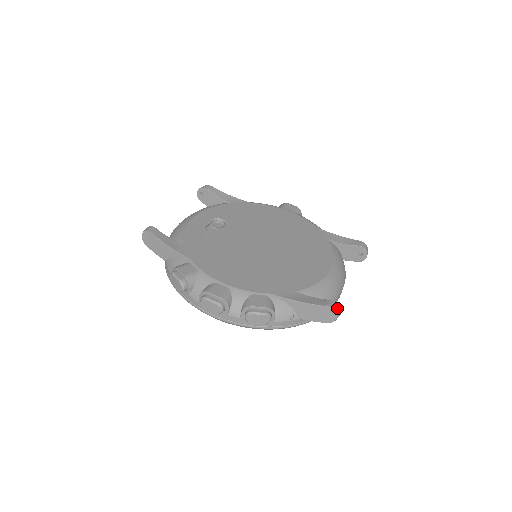
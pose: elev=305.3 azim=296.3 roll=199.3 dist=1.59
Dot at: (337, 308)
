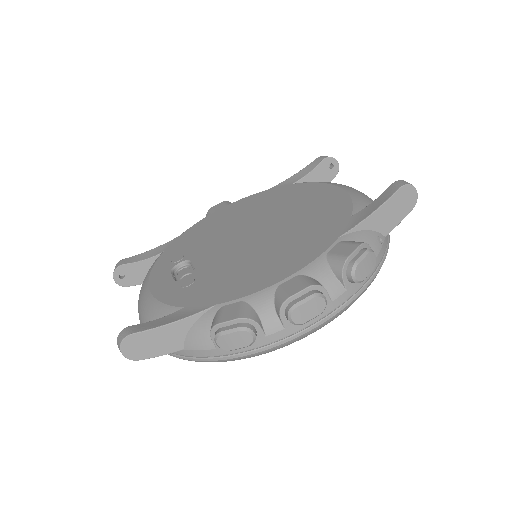
Dot at: (407, 182)
